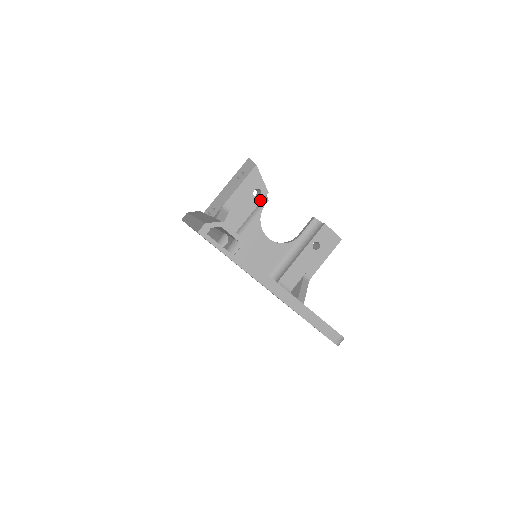
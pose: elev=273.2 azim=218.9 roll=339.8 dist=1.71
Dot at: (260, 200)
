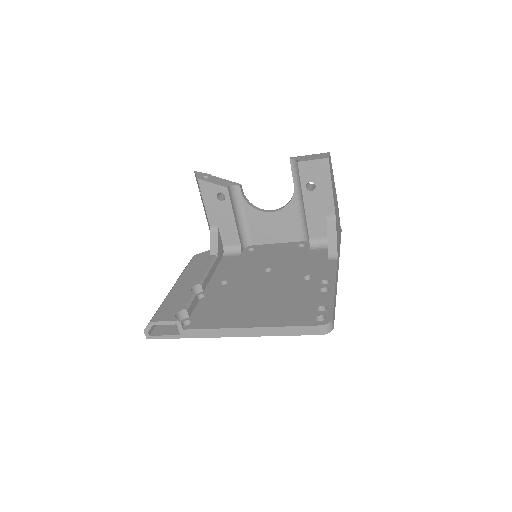
Dot at: (228, 199)
